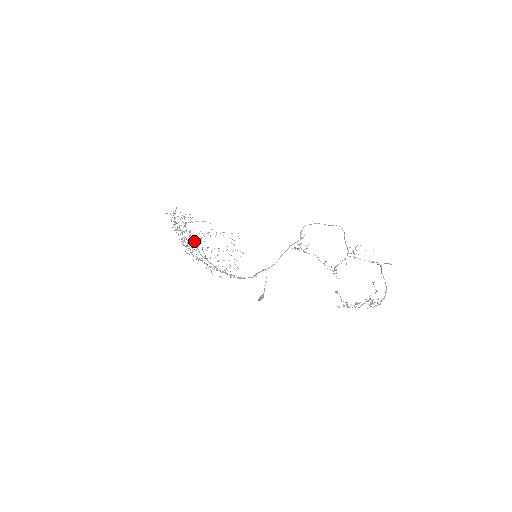
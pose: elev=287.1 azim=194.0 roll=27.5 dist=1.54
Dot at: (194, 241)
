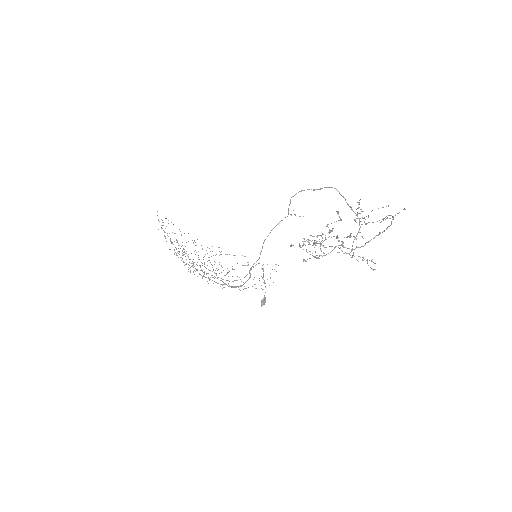
Dot at: (164, 236)
